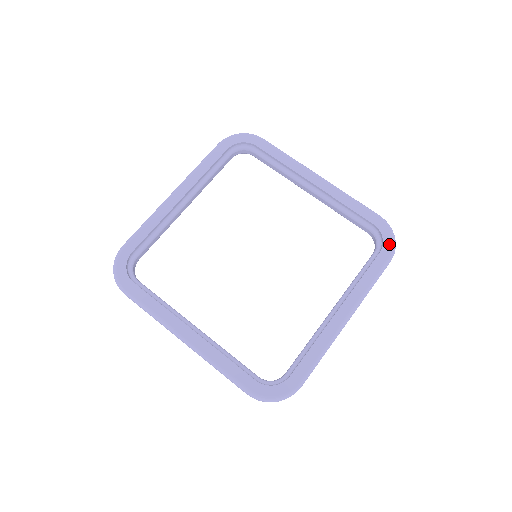
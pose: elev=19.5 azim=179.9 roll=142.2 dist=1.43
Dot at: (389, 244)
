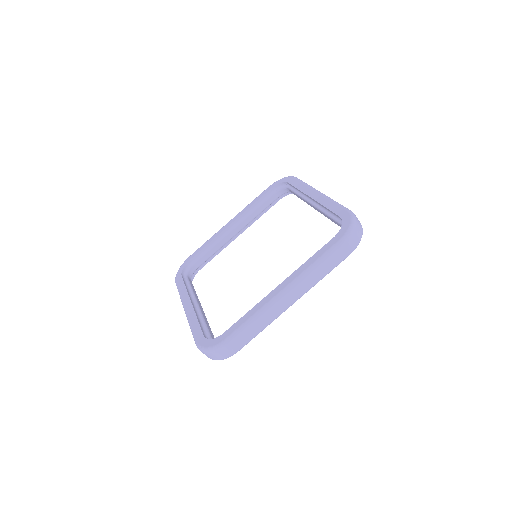
Dot at: (344, 230)
